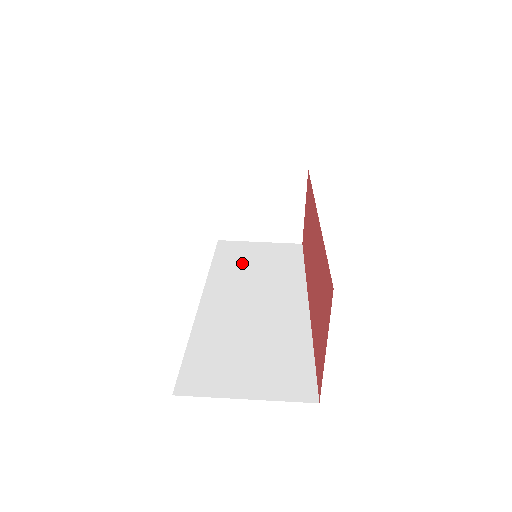
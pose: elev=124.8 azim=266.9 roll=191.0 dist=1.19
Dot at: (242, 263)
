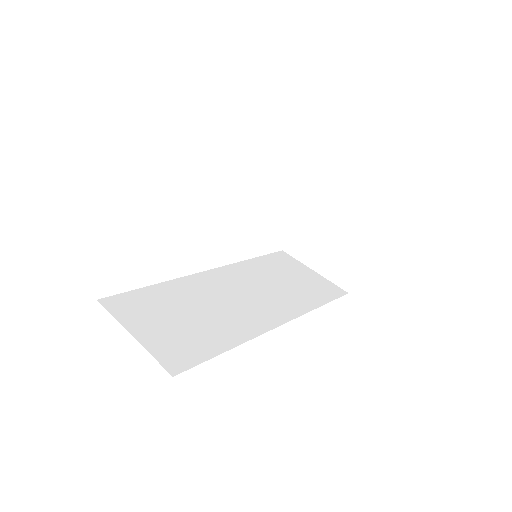
Dot at: (274, 272)
